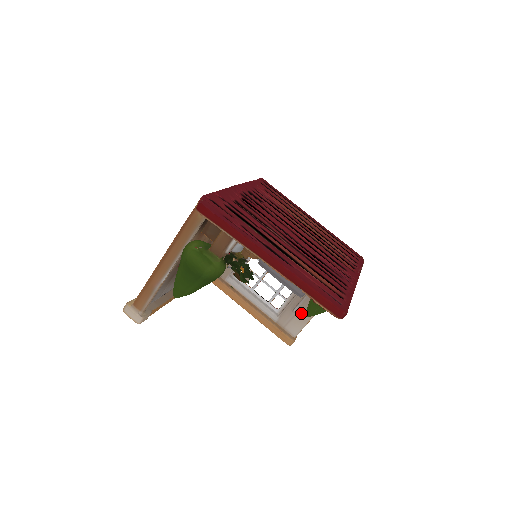
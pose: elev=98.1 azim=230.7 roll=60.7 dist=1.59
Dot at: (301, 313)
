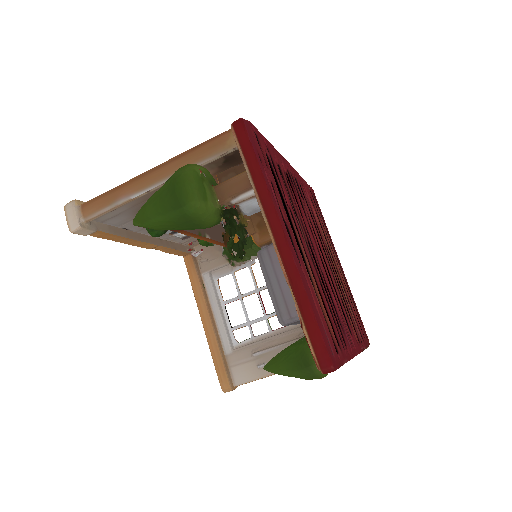
Dot at: (260, 362)
